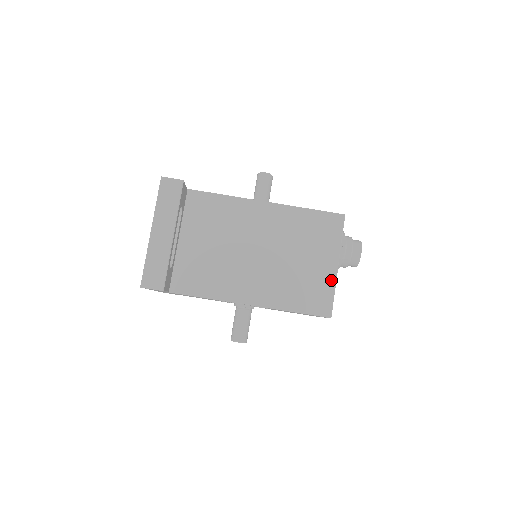
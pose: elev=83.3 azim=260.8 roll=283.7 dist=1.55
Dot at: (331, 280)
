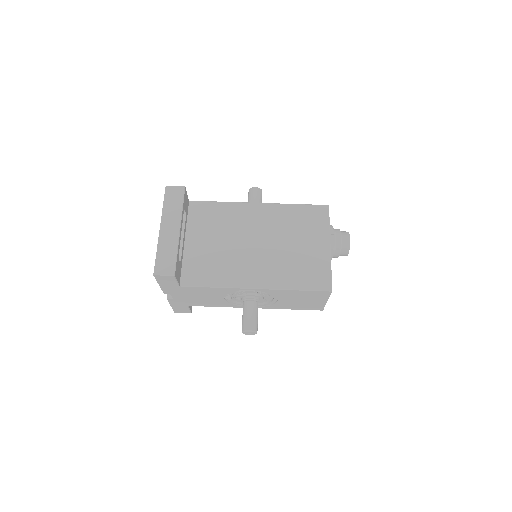
Dot at: (326, 259)
